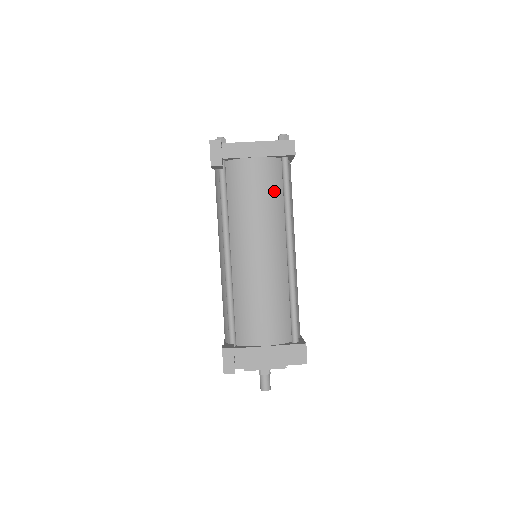
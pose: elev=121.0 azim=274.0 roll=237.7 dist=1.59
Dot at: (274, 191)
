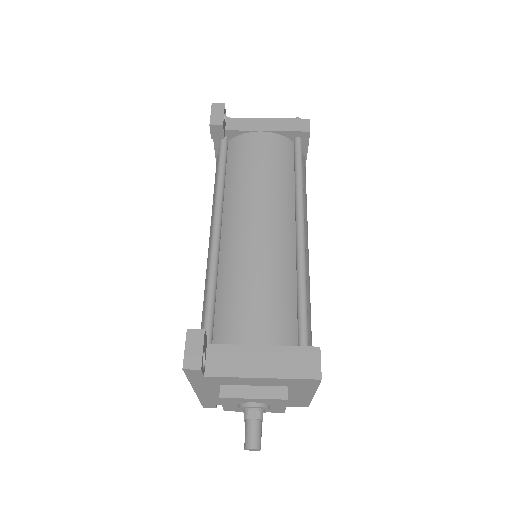
Dot at: (283, 166)
